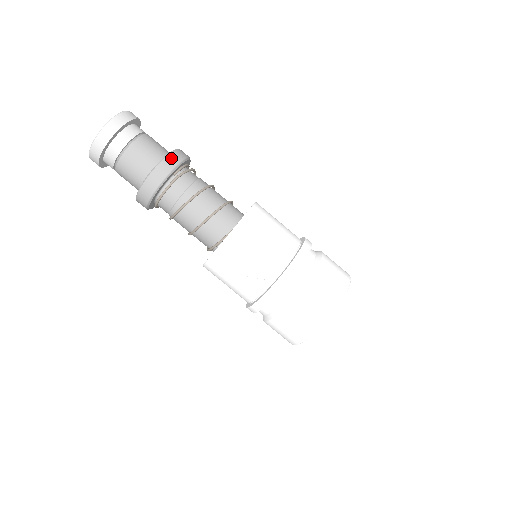
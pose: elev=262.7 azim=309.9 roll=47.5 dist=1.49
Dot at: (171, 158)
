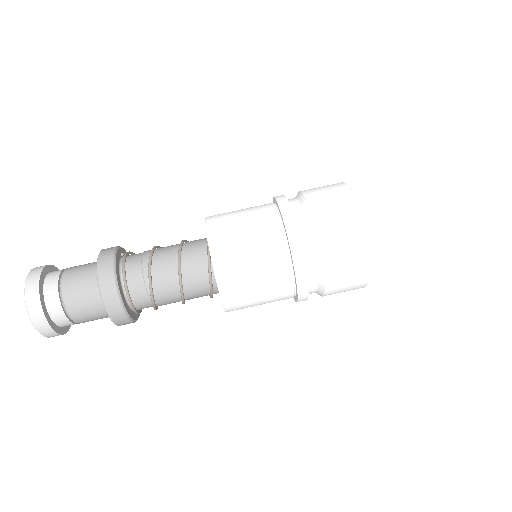
Dot at: occluded
